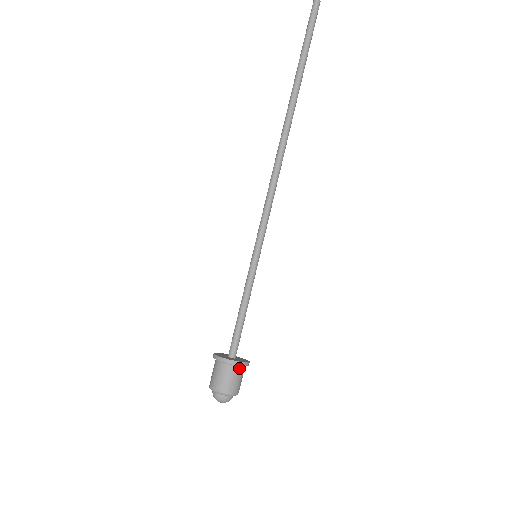
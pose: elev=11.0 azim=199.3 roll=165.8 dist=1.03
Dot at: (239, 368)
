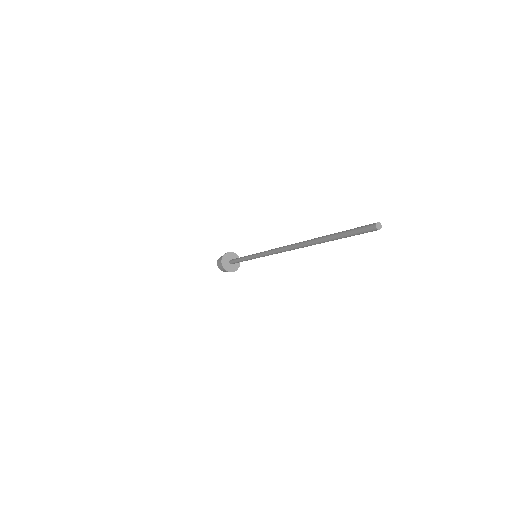
Dot at: (230, 271)
